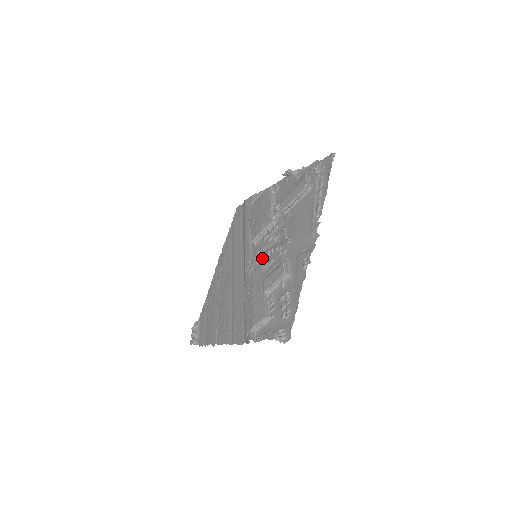
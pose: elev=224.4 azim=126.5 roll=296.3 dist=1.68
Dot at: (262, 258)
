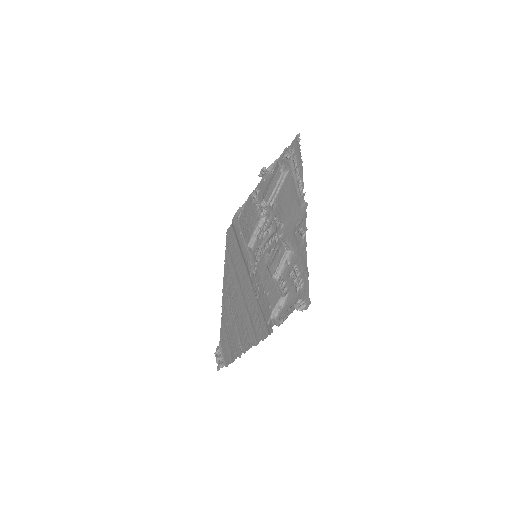
Dot at: (262, 254)
